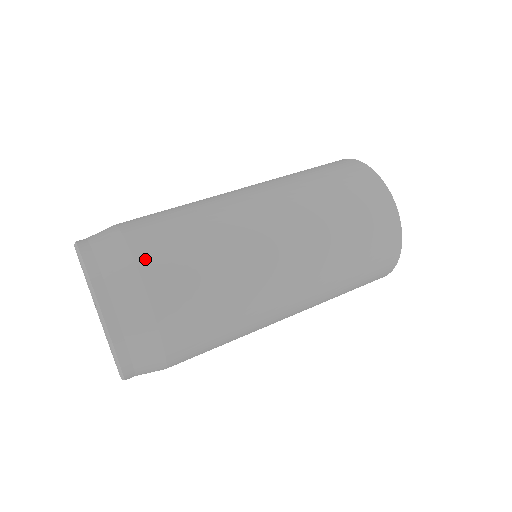
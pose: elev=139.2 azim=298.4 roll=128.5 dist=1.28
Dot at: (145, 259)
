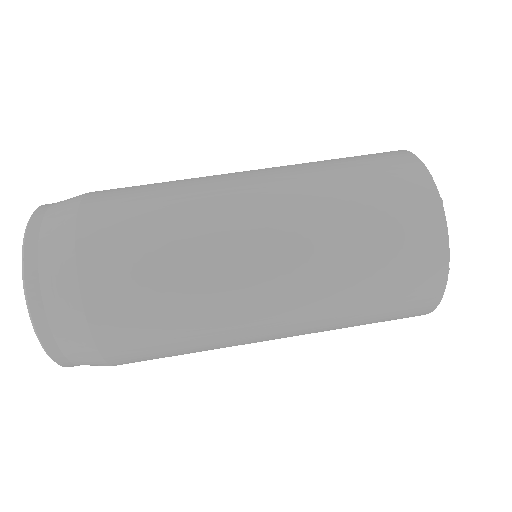
Dot at: (91, 280)
